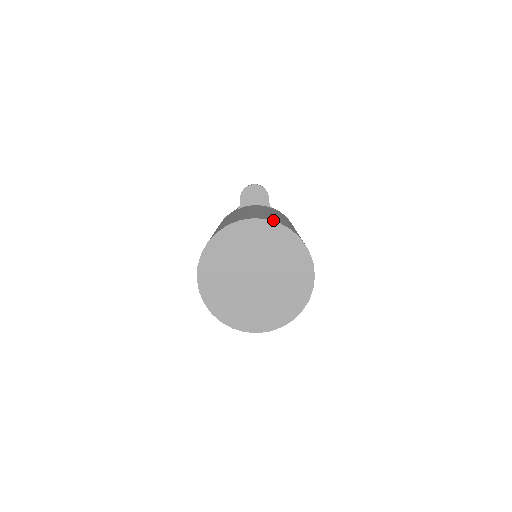
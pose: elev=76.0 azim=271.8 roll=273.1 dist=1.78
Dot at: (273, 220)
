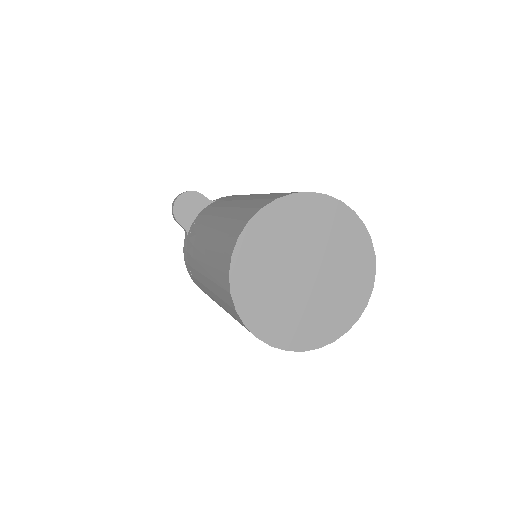
Dot at: (265, 203)
